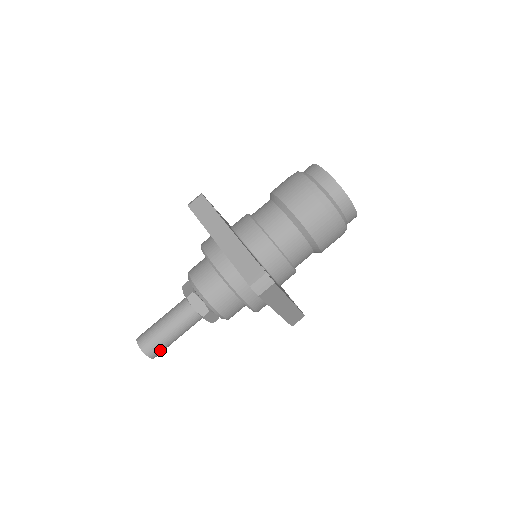
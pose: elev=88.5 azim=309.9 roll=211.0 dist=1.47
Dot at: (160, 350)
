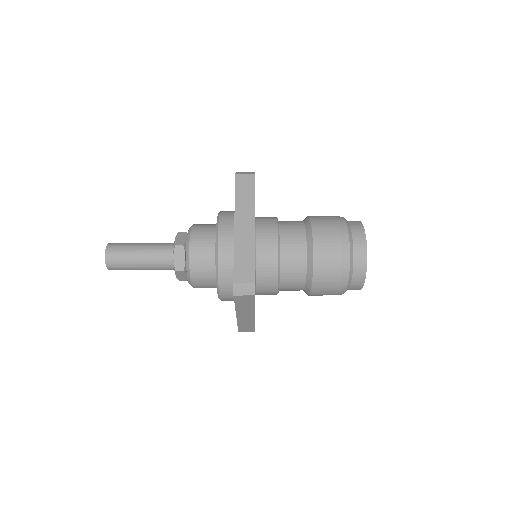
Dot at: (120, 268)
